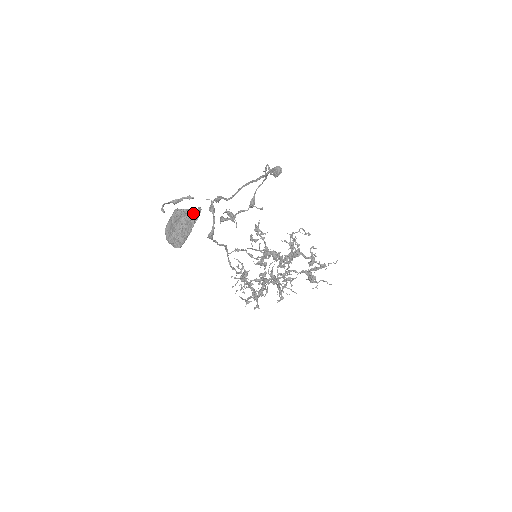
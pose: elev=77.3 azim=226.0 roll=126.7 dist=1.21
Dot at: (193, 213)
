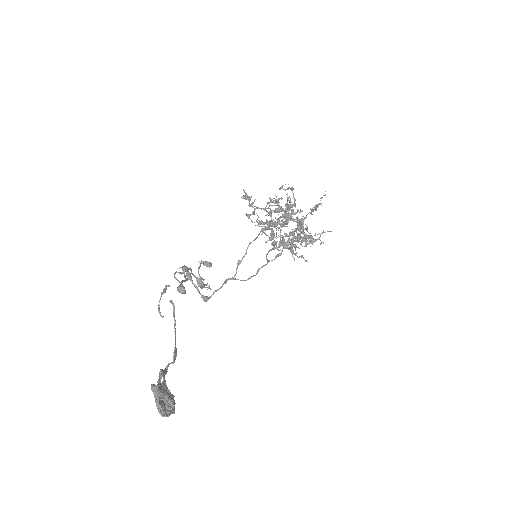
Dot at: (157, 404)
